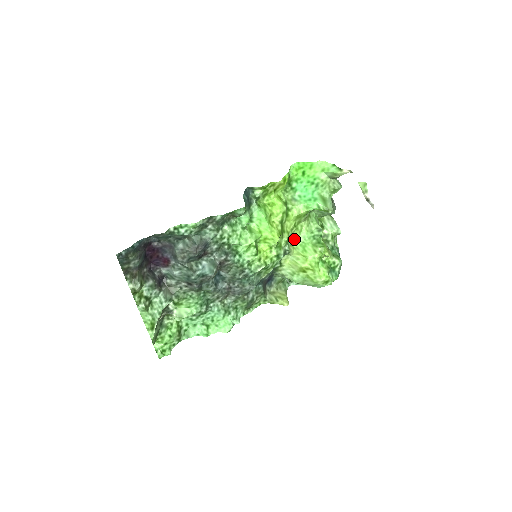
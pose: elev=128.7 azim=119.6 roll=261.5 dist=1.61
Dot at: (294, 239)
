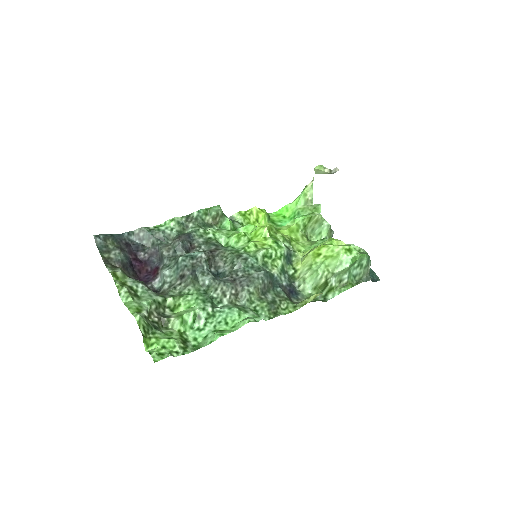
Dot at: occluded
